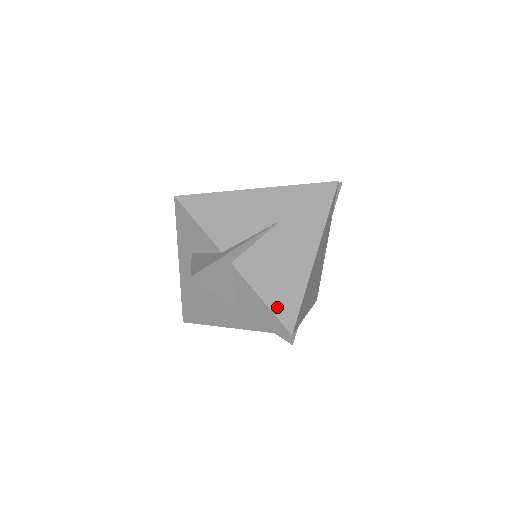
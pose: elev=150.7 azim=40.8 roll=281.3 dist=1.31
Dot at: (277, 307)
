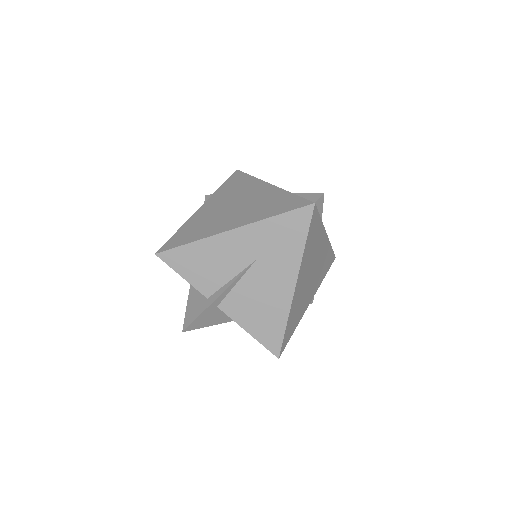
Dot at: (263, 338)
